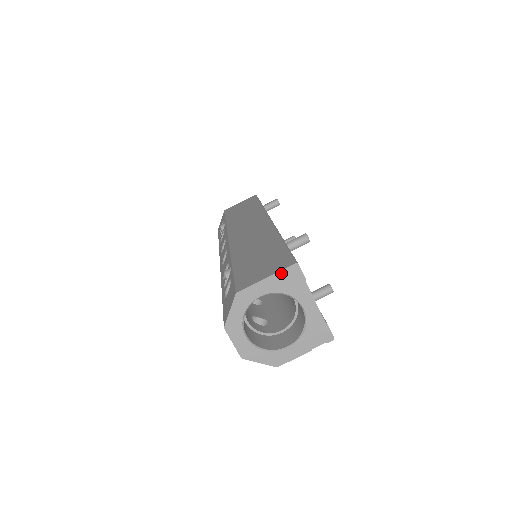
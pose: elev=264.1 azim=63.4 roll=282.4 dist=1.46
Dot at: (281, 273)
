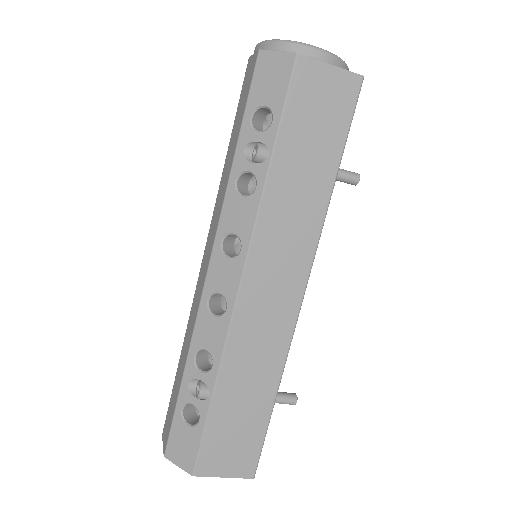
Dot at: (237, 477)
